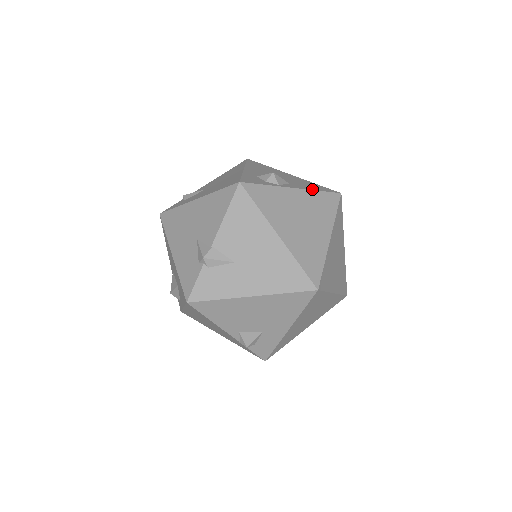
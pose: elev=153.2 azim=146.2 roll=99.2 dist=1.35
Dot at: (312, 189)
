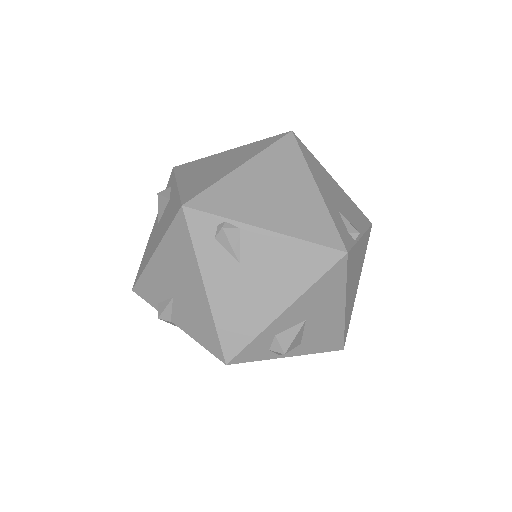
Dot at: (313, 352)
